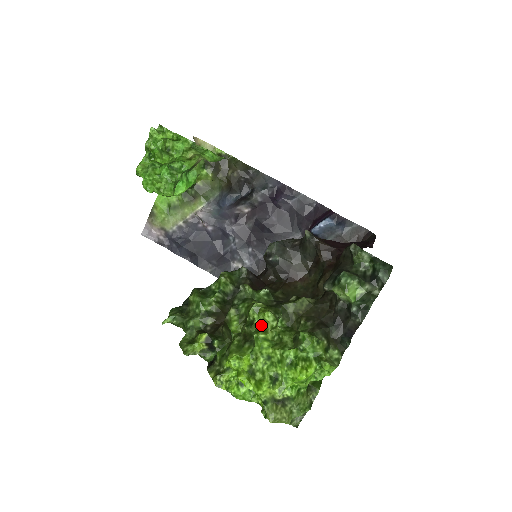
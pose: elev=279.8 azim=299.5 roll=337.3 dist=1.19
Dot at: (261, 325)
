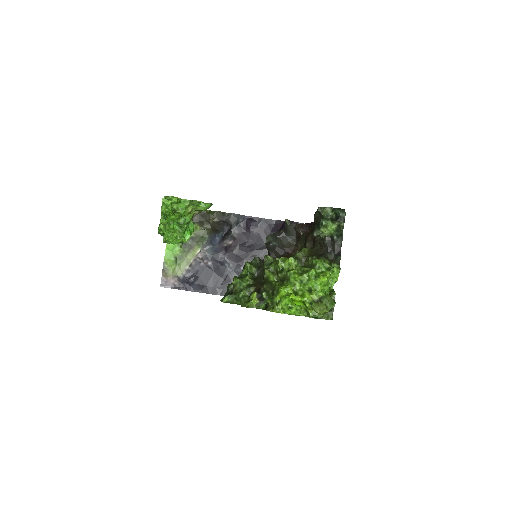
Dot at: (288, 268)
